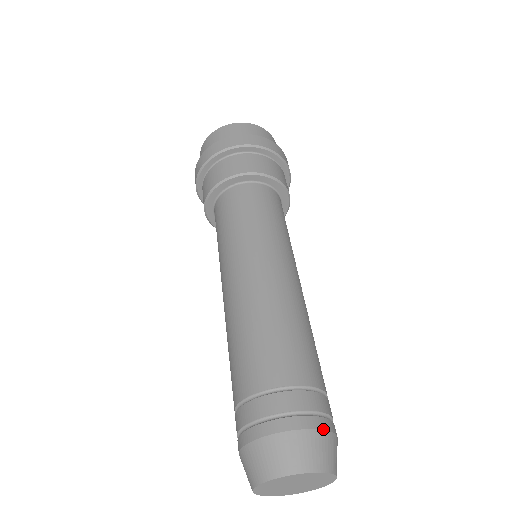
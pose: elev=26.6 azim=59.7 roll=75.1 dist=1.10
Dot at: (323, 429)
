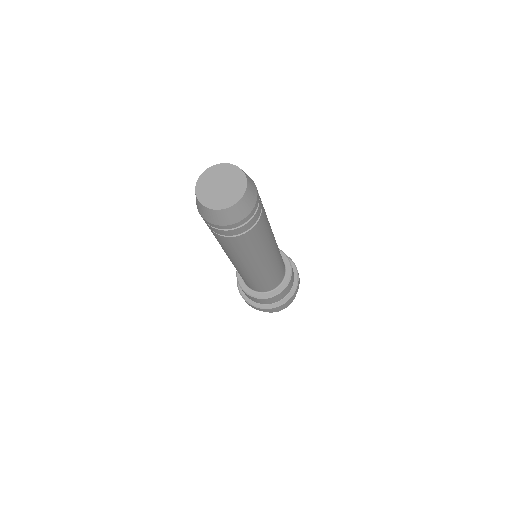
Dot at: occluded
